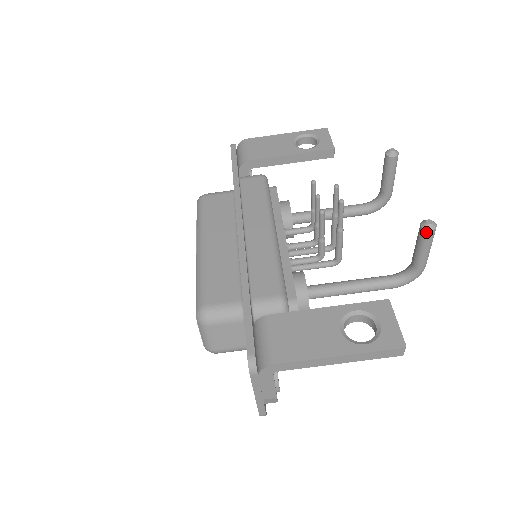
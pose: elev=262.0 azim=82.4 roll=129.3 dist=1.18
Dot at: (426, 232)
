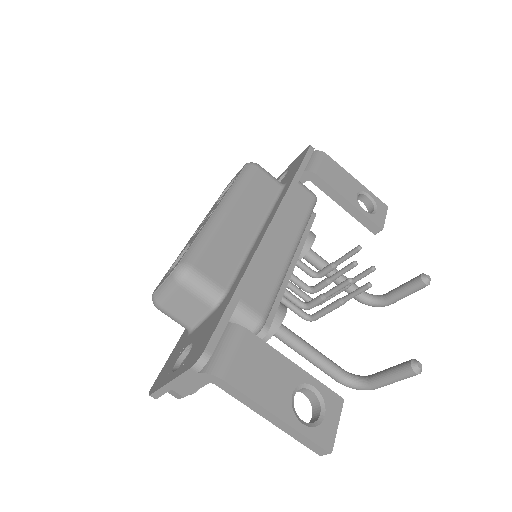
Dot at: (410, 370)
